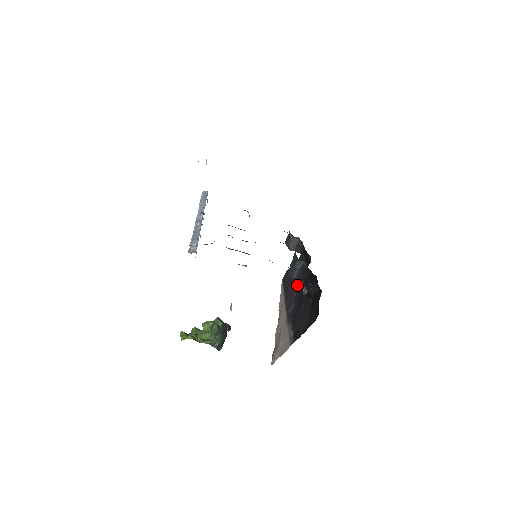
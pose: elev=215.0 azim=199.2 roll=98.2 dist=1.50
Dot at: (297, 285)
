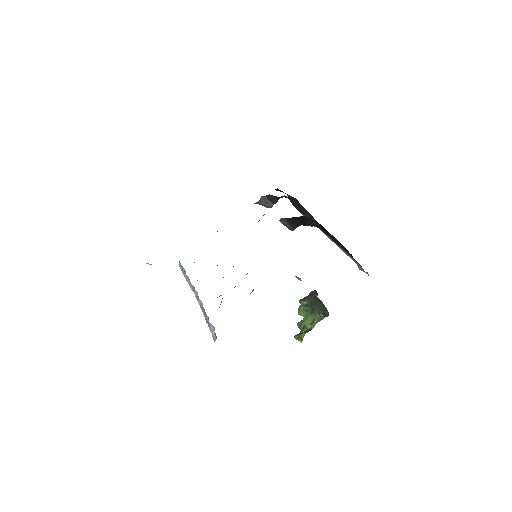
Dot at: (308, 214)
